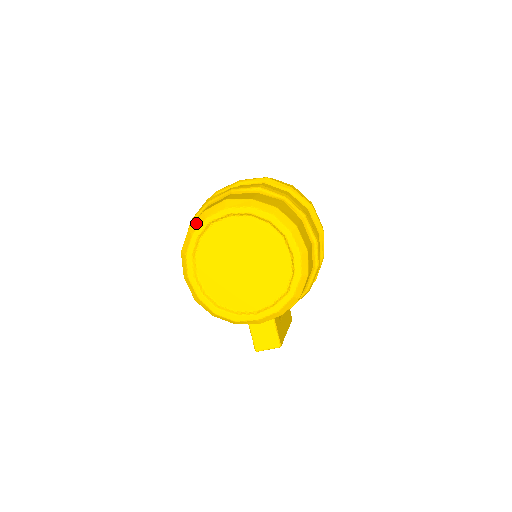
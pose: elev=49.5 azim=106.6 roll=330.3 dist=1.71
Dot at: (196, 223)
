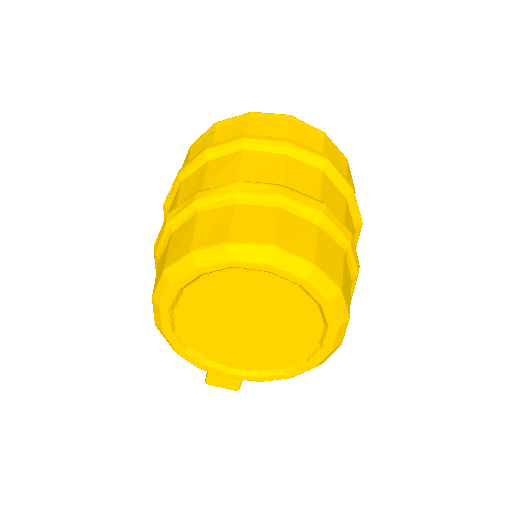
Dot at: (209, 254)
